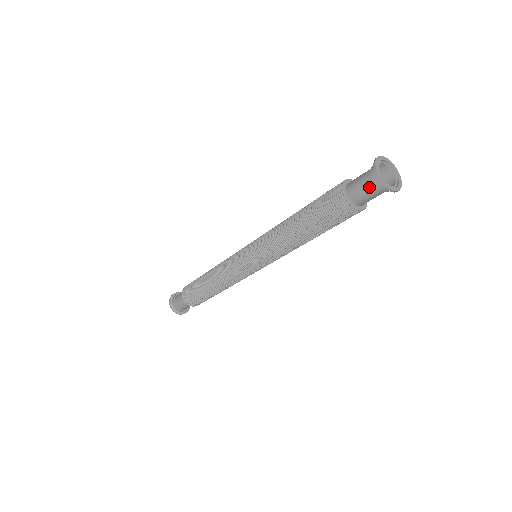
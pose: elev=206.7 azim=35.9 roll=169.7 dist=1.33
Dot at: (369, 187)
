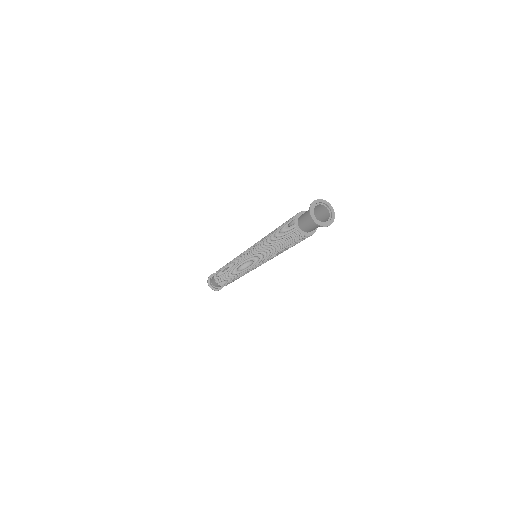
Dot at: (314, 226)
